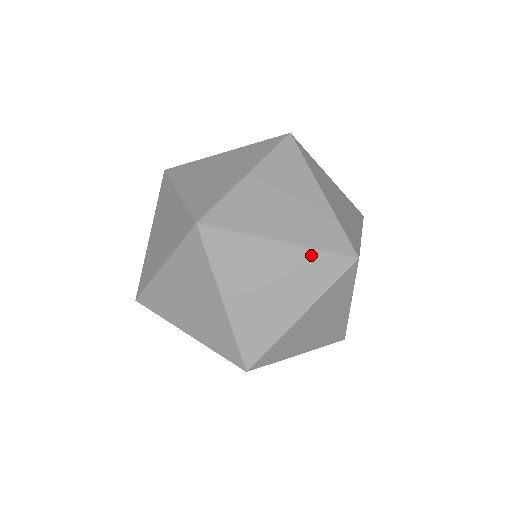
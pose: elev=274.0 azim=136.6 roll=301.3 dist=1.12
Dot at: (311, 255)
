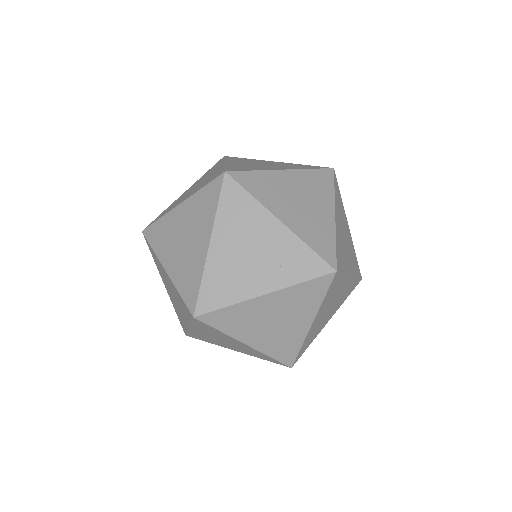
Dot at: (299, 246)
